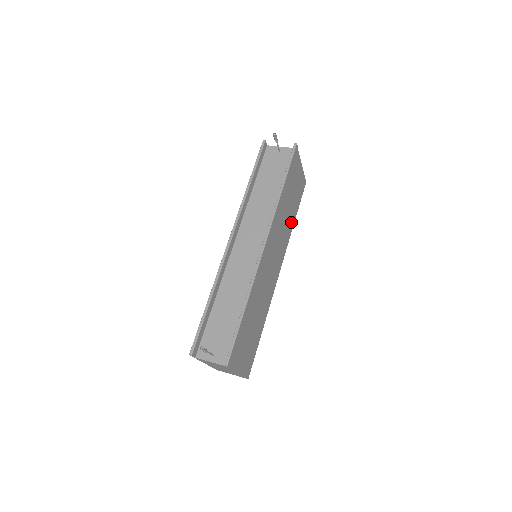
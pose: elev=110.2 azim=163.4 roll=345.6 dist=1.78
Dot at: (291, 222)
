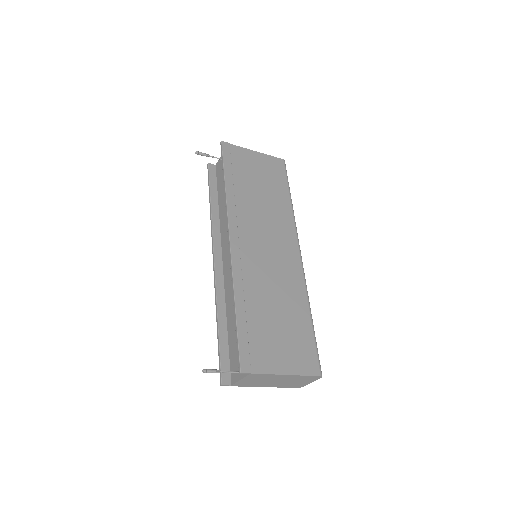
Dot at: (282, 202)
